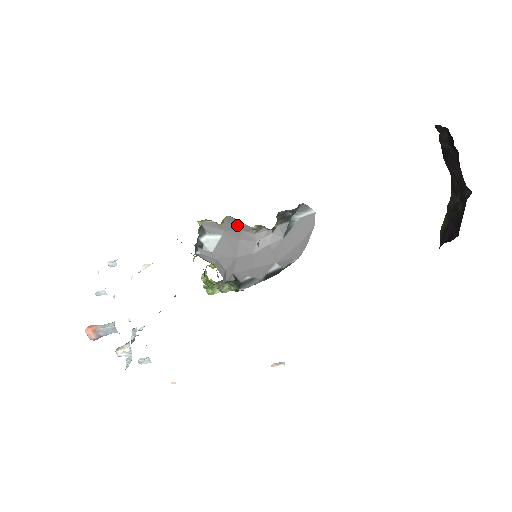
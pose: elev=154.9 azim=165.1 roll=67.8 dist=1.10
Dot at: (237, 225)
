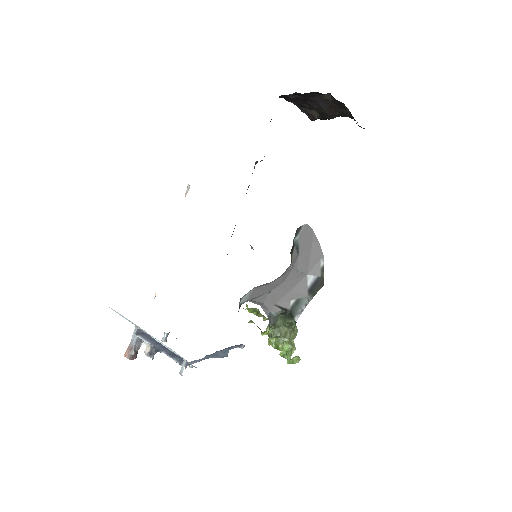
Dot at: occluded
